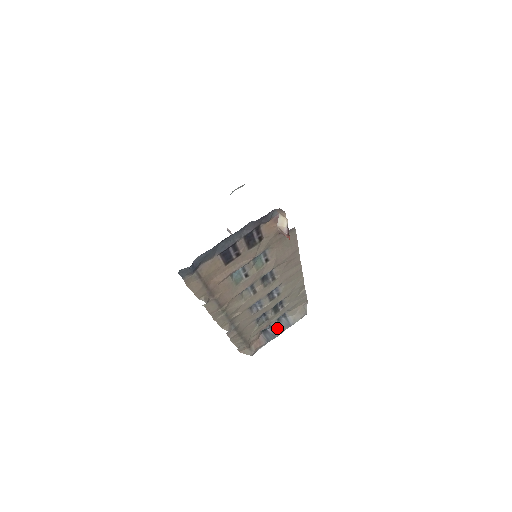
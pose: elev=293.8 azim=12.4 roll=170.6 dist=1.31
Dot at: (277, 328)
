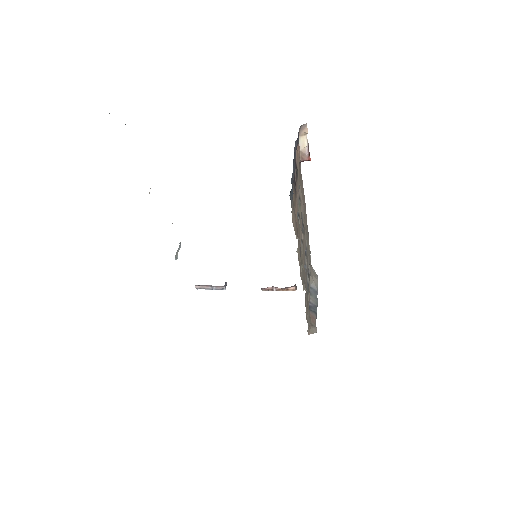
Dot at: (312, 299)
